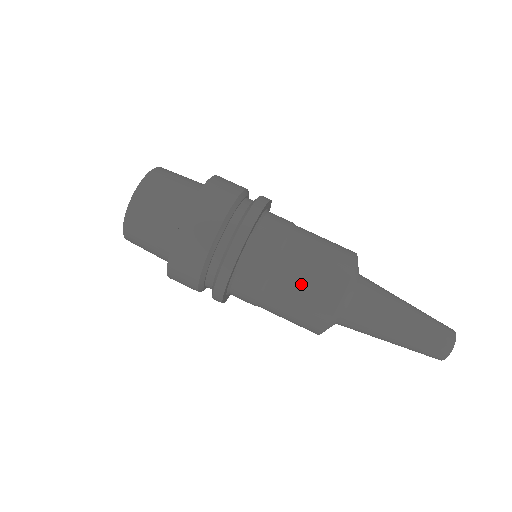
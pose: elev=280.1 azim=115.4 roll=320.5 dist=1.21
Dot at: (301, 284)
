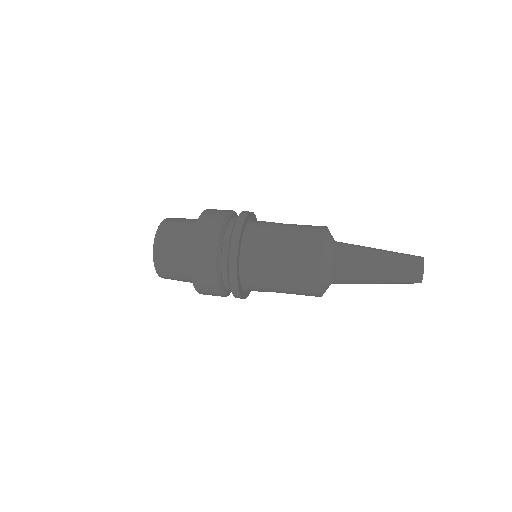
Dot at: occluded
